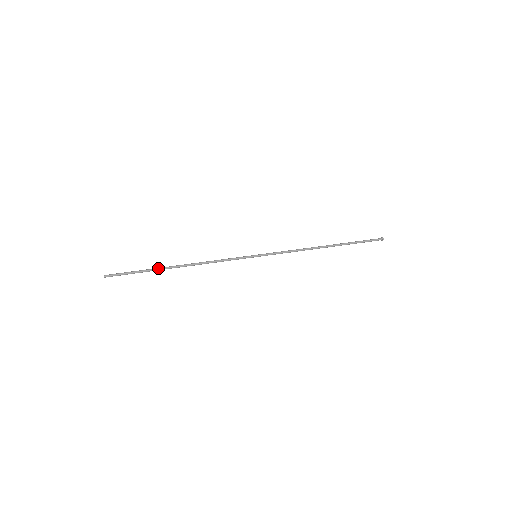
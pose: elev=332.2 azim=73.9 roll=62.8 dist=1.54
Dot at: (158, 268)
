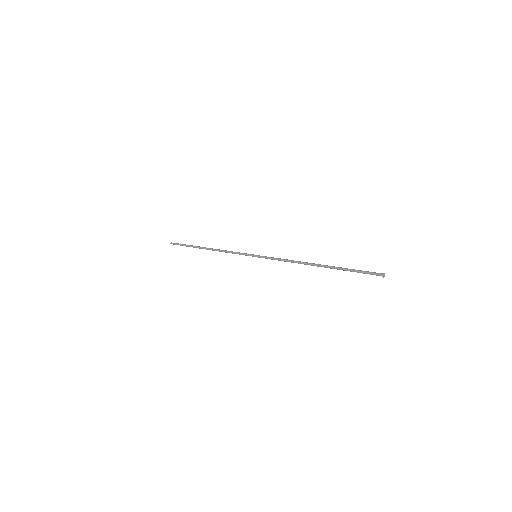
Dot at: (196, 246)
